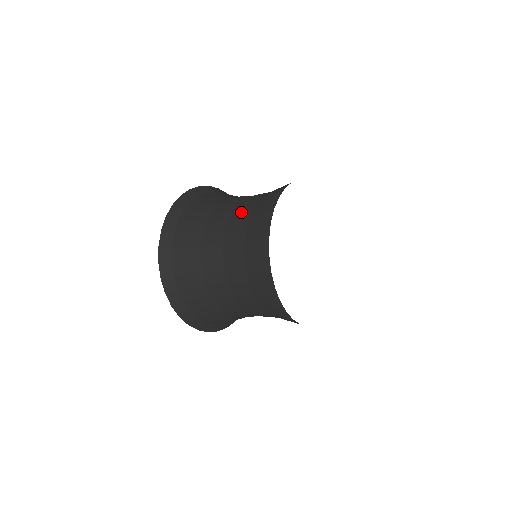
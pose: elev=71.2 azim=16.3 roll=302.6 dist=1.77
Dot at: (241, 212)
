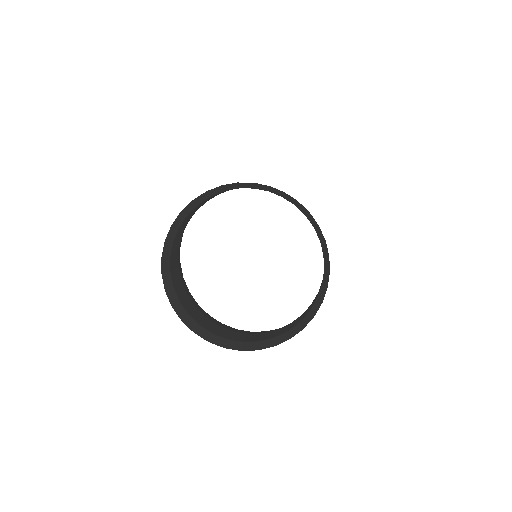
Dot at: occluded
